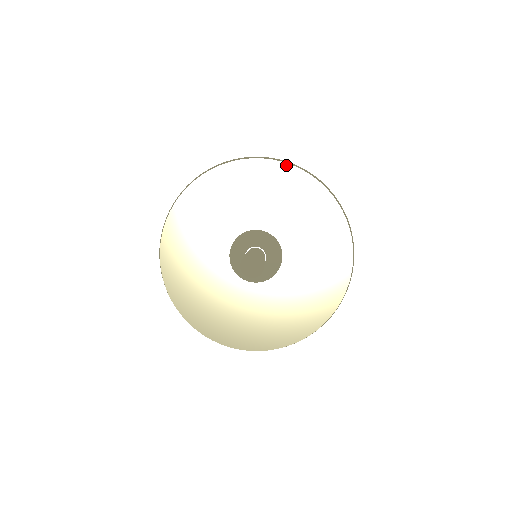
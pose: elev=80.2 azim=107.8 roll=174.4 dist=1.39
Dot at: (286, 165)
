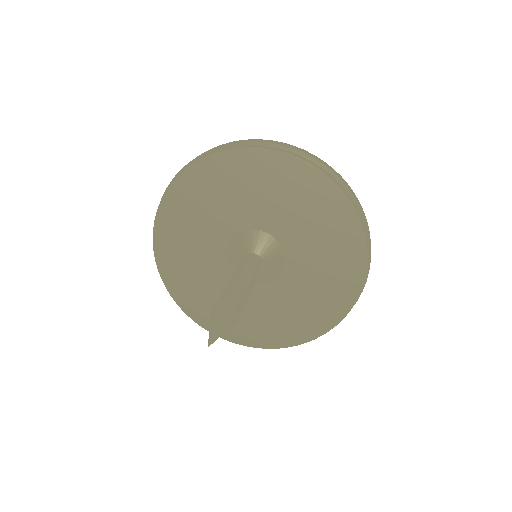
Dot at: (234, 151)
